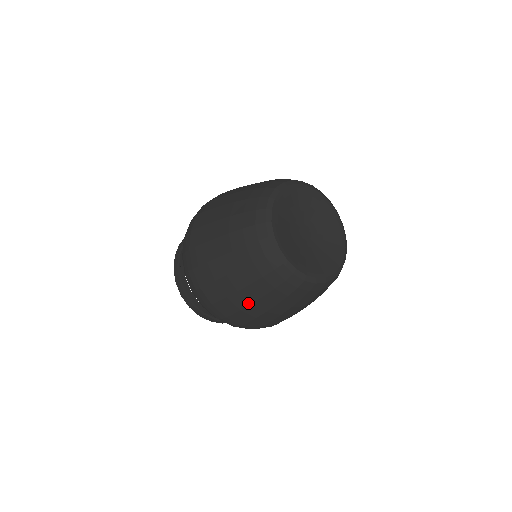
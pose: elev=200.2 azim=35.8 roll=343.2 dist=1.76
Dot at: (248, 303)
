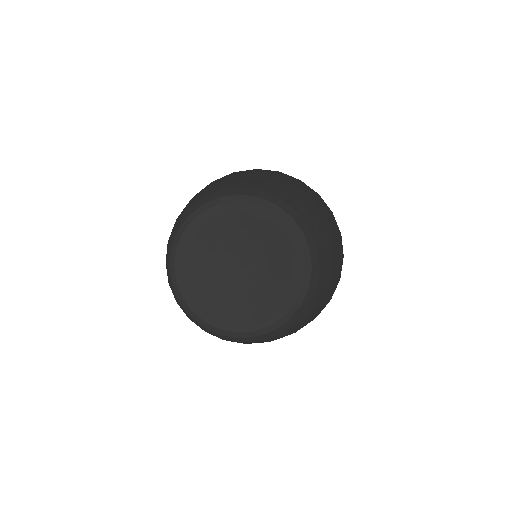
Dot at: occluded
